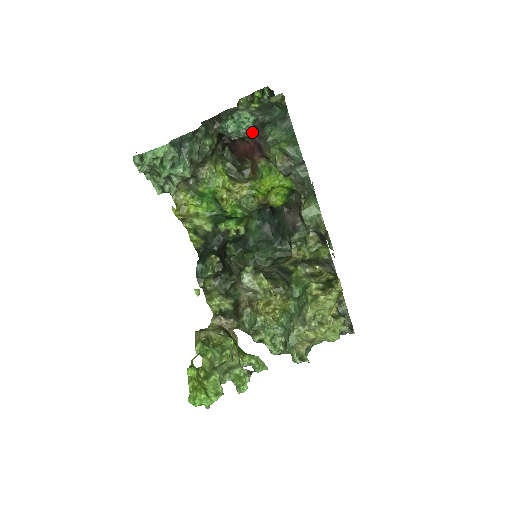
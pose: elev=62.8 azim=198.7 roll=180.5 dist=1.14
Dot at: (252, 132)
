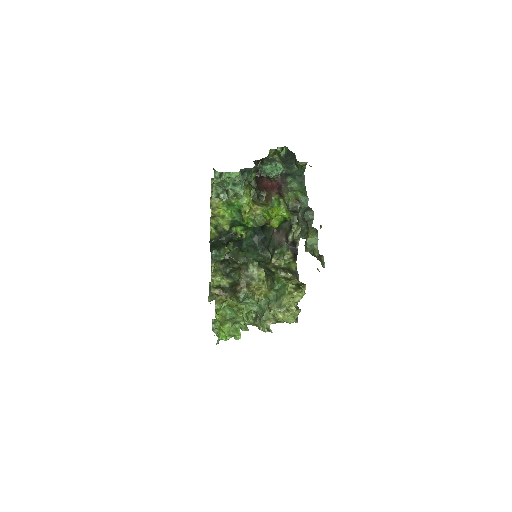
Dot at: (278, 177)
